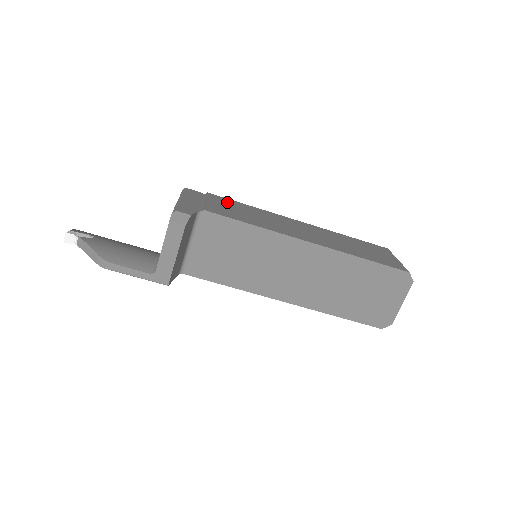
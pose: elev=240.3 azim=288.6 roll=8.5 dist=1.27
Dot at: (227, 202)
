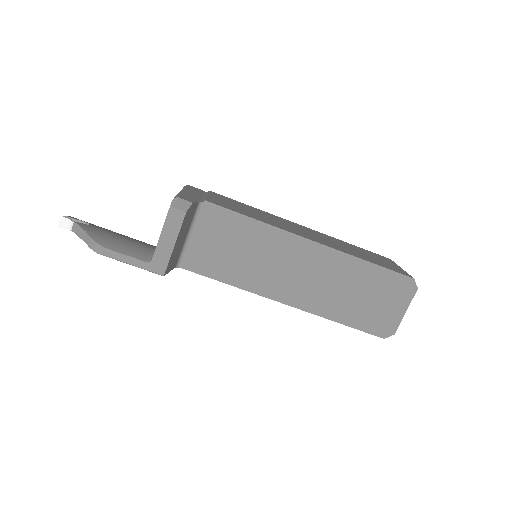
Dot at: (229, 200)
